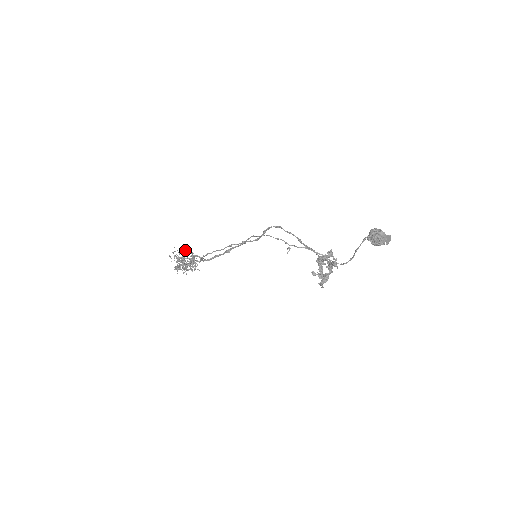
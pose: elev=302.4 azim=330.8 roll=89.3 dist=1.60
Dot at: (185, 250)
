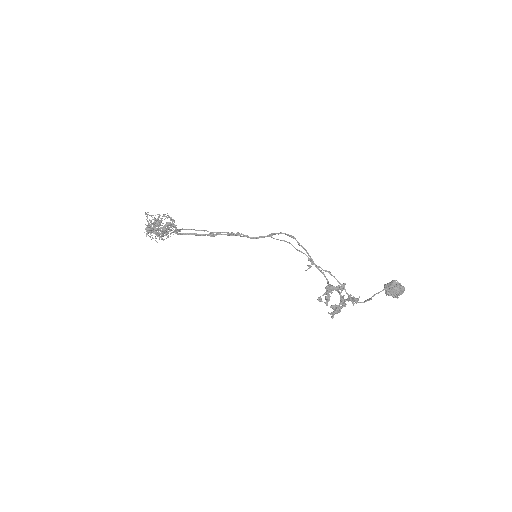
Dot at: (168, 215)
